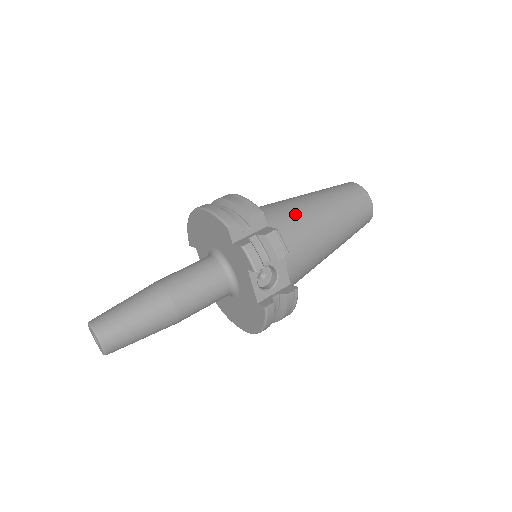
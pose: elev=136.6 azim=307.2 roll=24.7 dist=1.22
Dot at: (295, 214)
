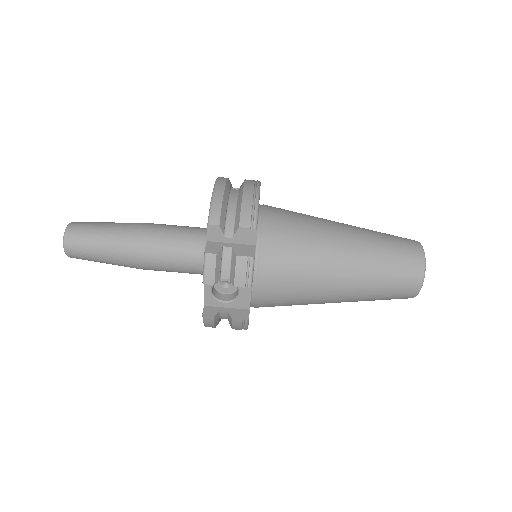
Dot at: (307, 247)
